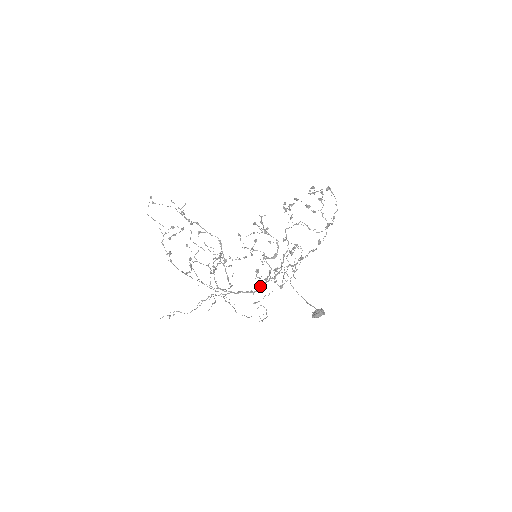
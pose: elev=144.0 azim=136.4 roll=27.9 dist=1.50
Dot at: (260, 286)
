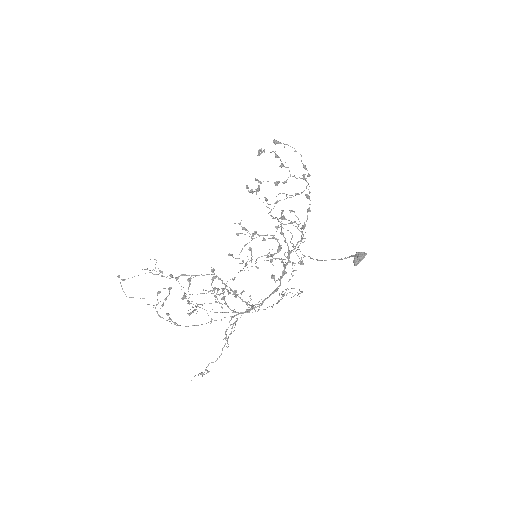
Dot at: (279, 279)
